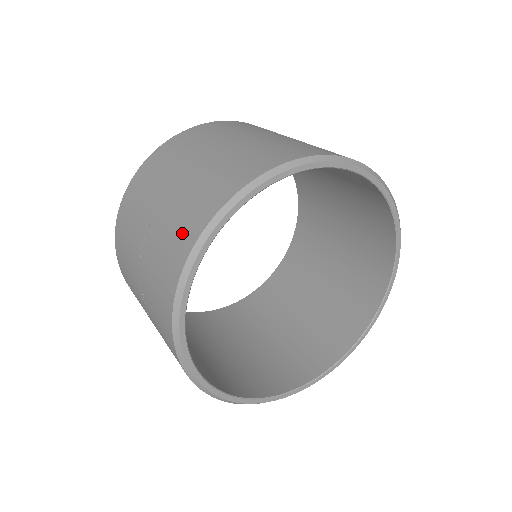
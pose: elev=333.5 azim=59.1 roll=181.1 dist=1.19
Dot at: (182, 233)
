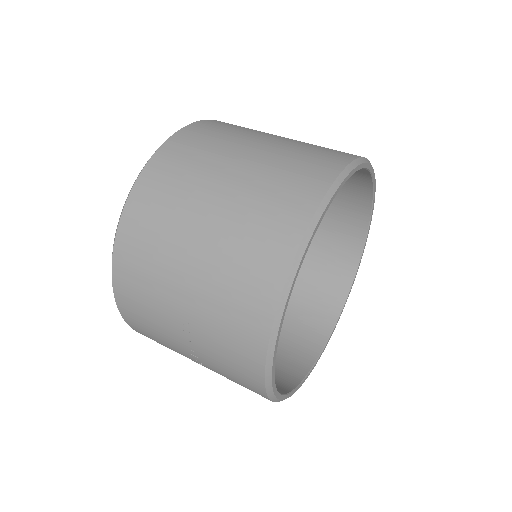
Dot at: (244, 324)
